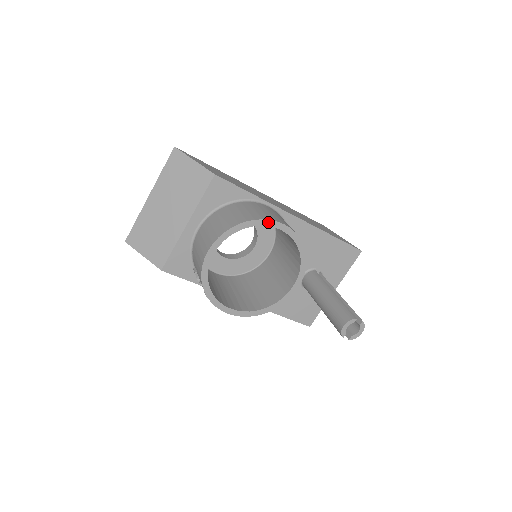
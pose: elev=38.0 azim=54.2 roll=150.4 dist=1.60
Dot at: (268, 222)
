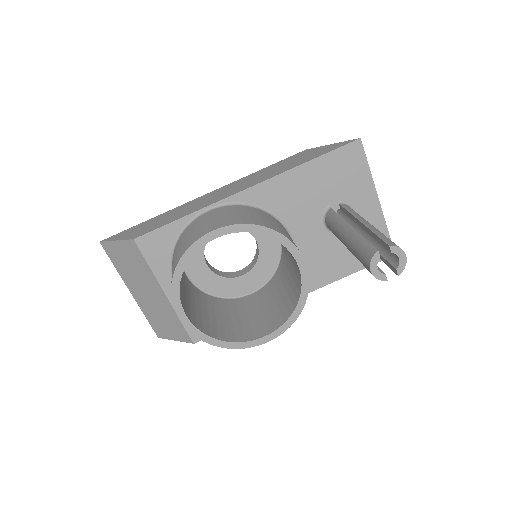
Dot at: (196, 245)
